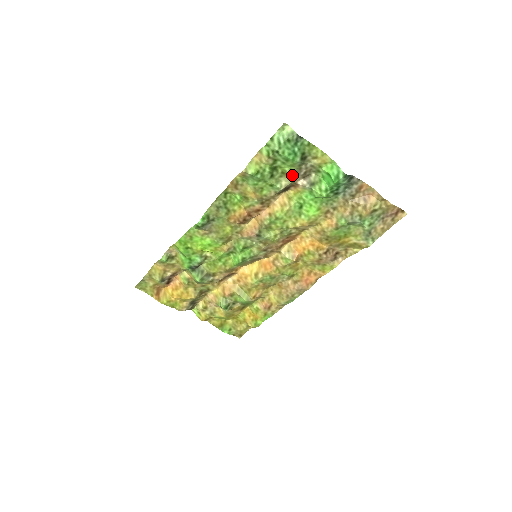
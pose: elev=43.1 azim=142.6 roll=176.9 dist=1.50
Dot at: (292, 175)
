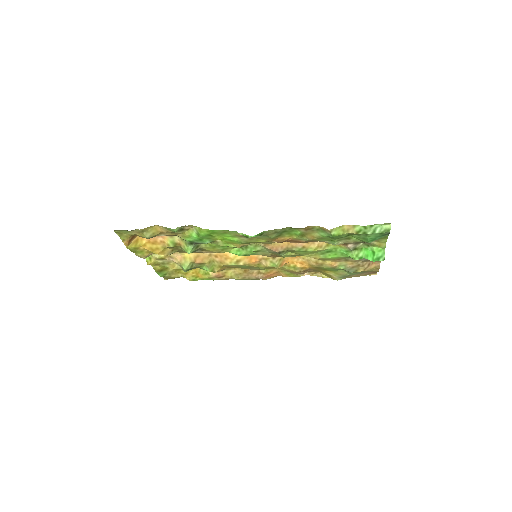
Dot at: (352, 241)
